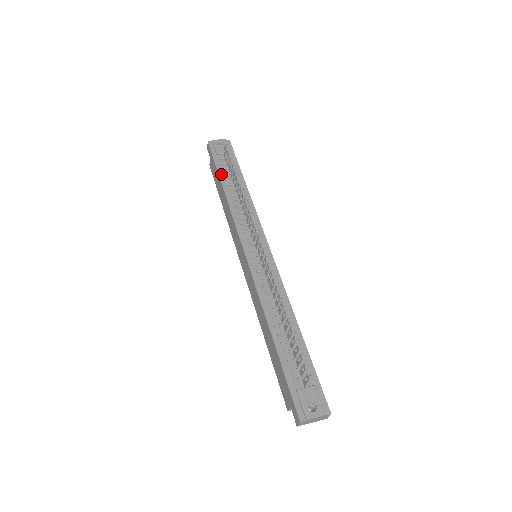
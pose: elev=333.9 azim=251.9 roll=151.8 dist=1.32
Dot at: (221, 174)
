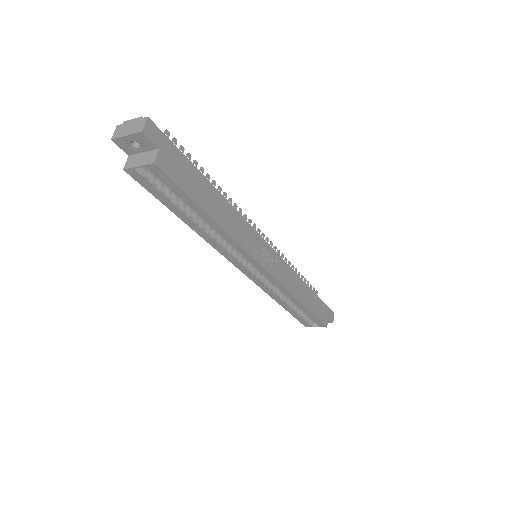
Dot at: occluded
